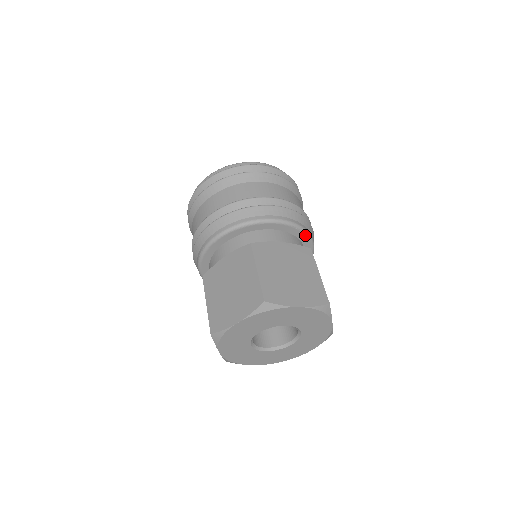
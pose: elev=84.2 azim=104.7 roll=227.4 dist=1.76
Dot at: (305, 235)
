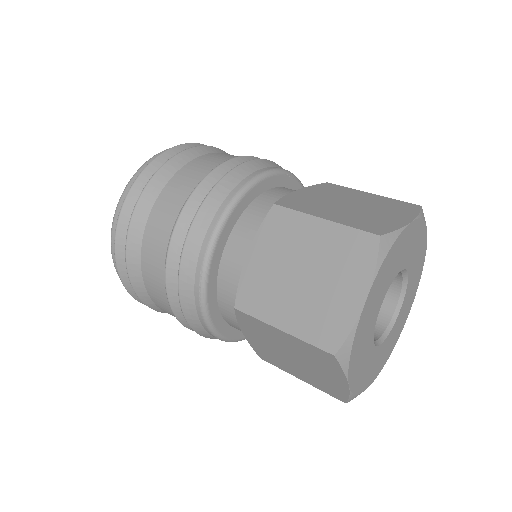
Dot at: (298, 184)
